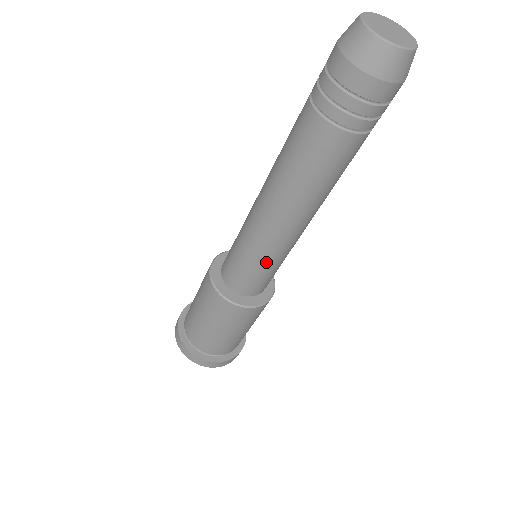
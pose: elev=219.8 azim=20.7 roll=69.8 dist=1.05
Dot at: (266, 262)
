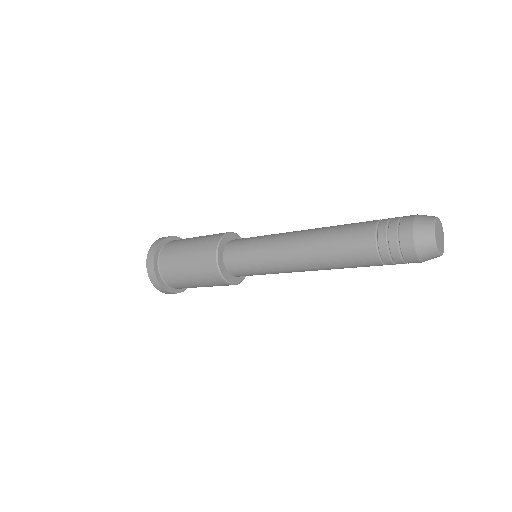
Dot at: occluded
